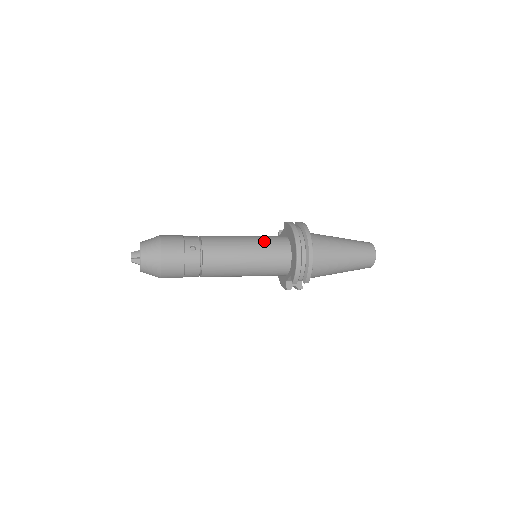
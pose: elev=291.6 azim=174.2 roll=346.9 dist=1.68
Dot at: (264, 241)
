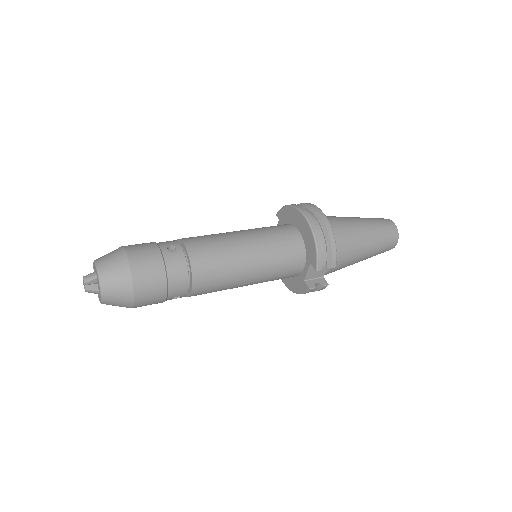
Dot at: (262, 229)
